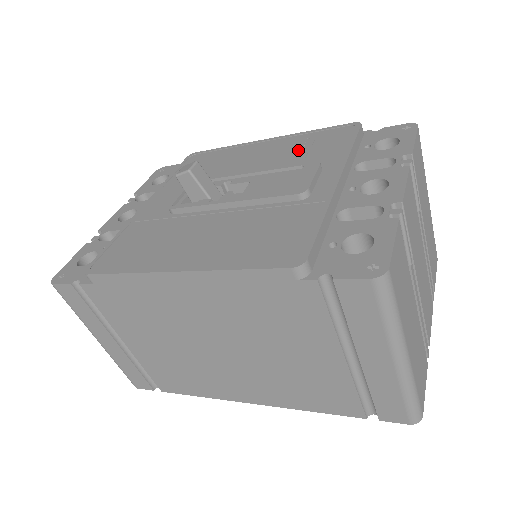
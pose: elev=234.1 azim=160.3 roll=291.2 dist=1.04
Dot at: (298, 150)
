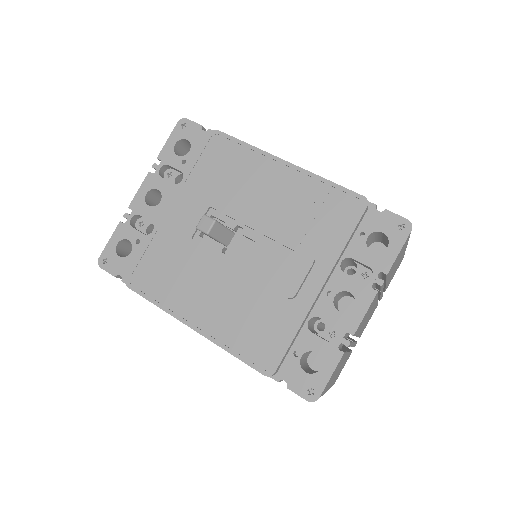
Dot at: (306, 211)
